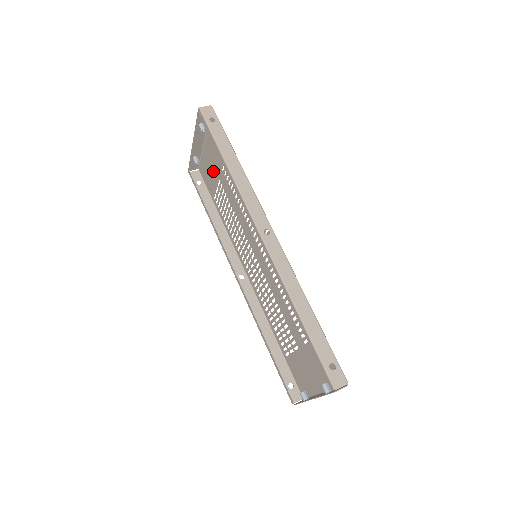
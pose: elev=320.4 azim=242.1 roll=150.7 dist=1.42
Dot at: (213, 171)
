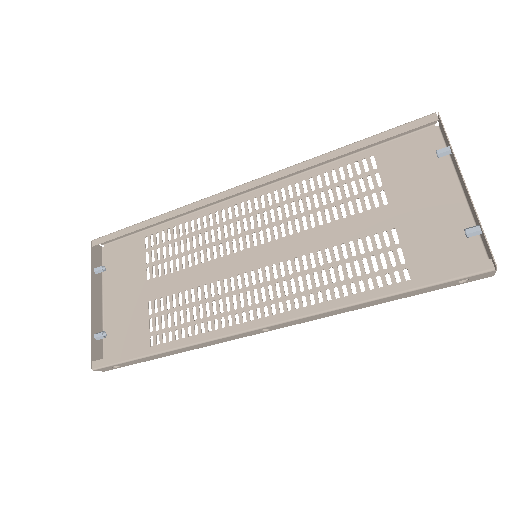
Dot at: (133, 312)
